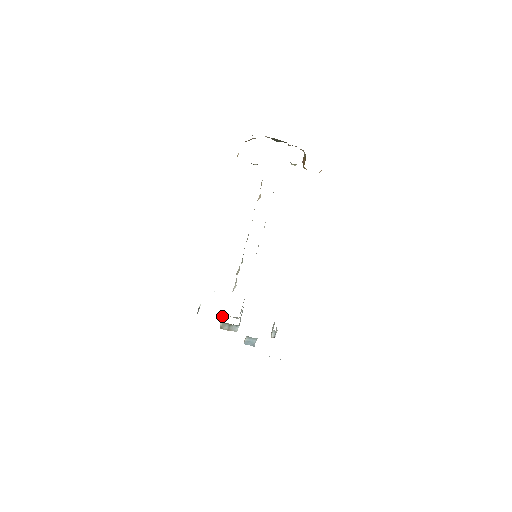
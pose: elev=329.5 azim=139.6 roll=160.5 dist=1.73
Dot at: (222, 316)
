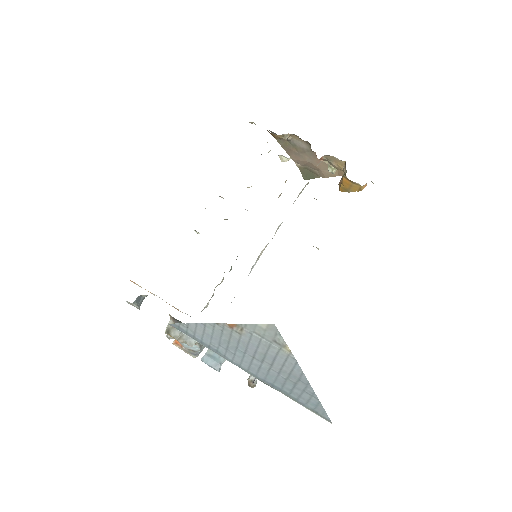
Dot at: occluded
